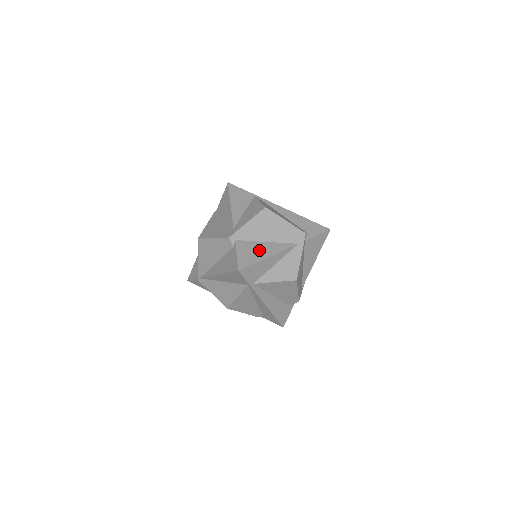
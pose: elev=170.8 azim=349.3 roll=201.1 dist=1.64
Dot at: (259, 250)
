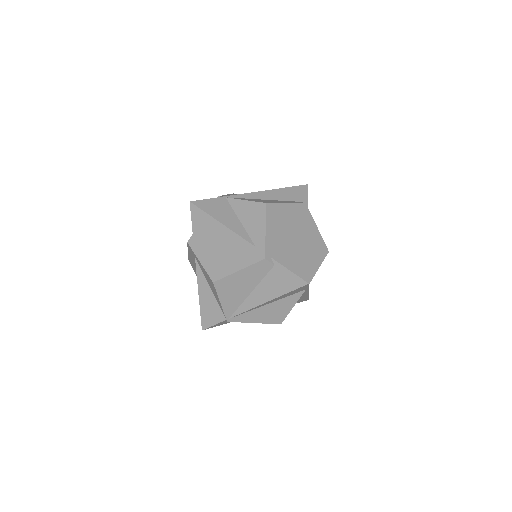
Dot at: (296, 250)
